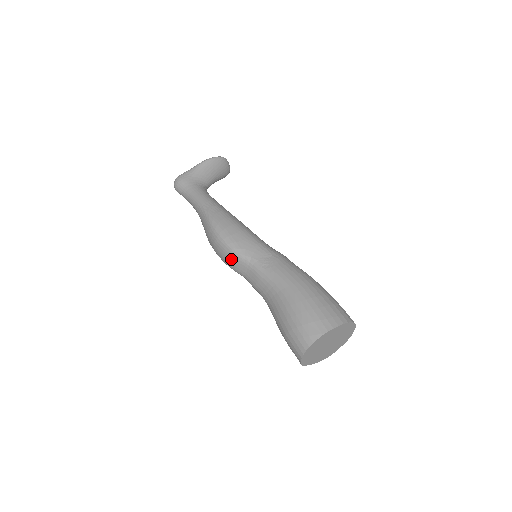
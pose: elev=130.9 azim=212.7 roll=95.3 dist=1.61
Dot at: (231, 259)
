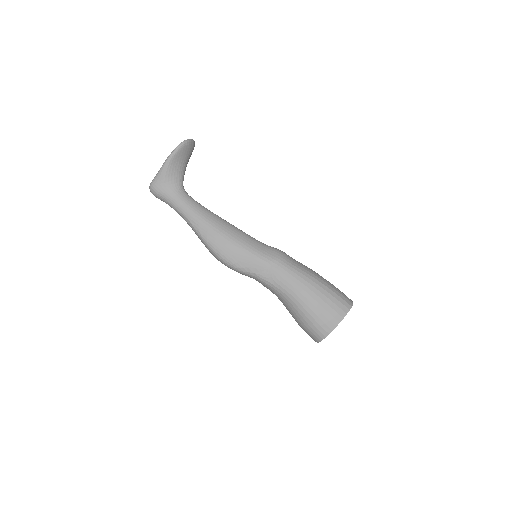
Dot at: occluded
